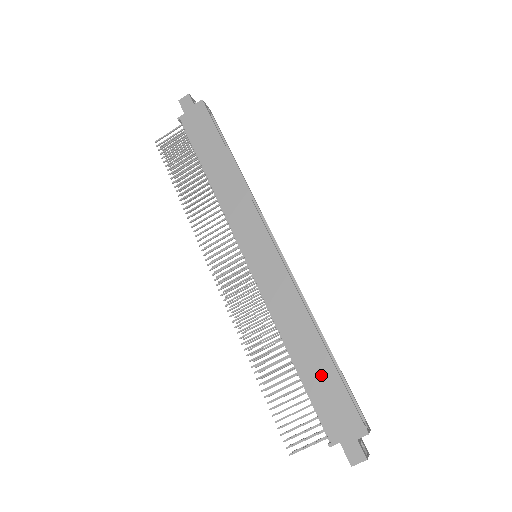
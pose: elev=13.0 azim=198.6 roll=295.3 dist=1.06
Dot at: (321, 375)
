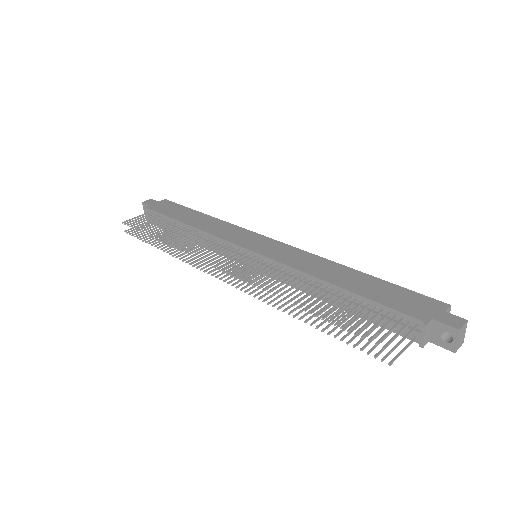
Dot at: (374, 287)
